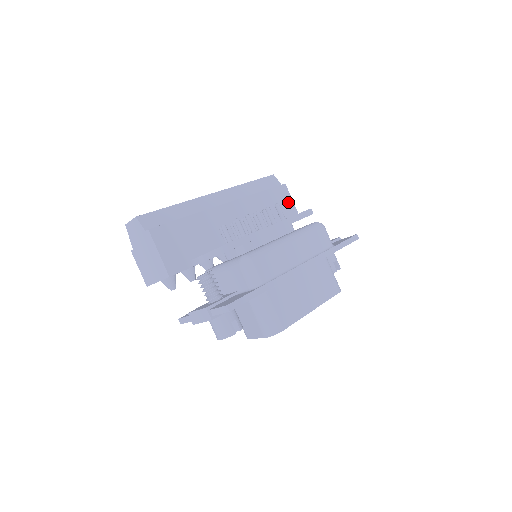
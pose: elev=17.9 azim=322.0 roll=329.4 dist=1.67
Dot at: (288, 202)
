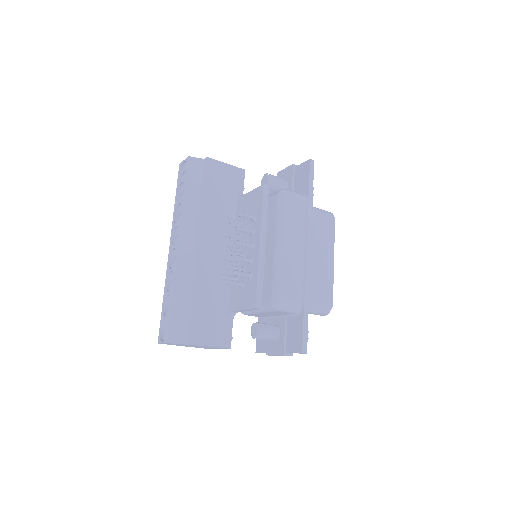
Dot at: (225, 170)
